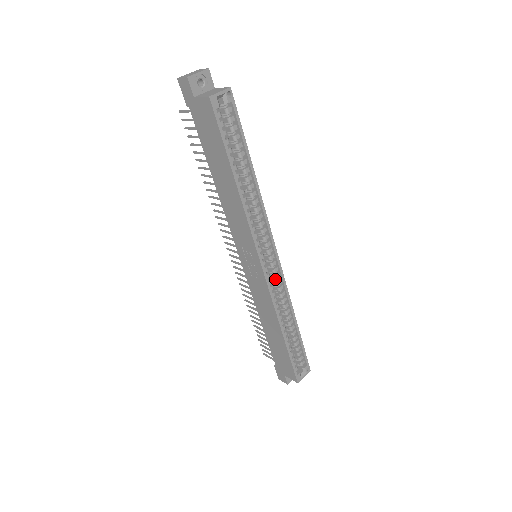
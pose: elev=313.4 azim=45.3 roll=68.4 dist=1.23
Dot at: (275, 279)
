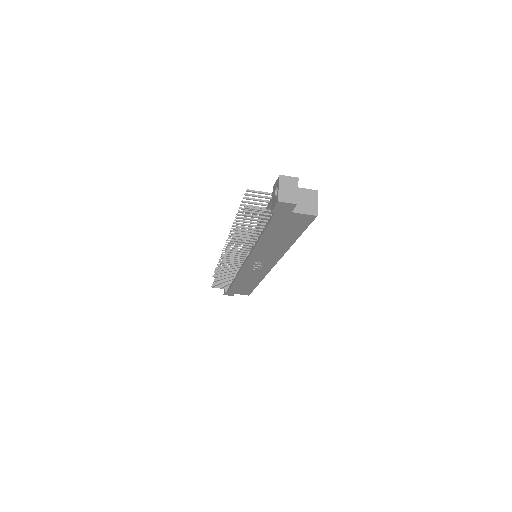
Dot at: occluded
